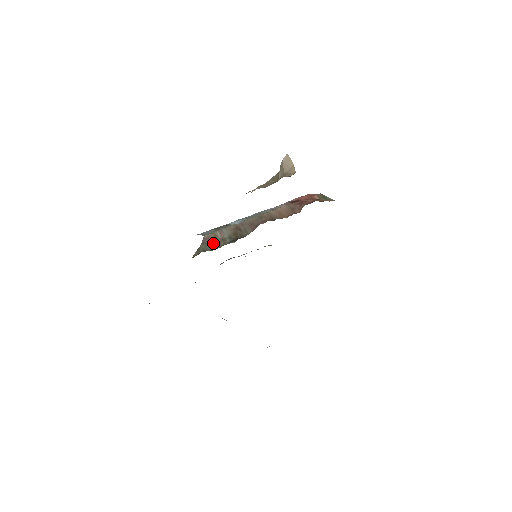
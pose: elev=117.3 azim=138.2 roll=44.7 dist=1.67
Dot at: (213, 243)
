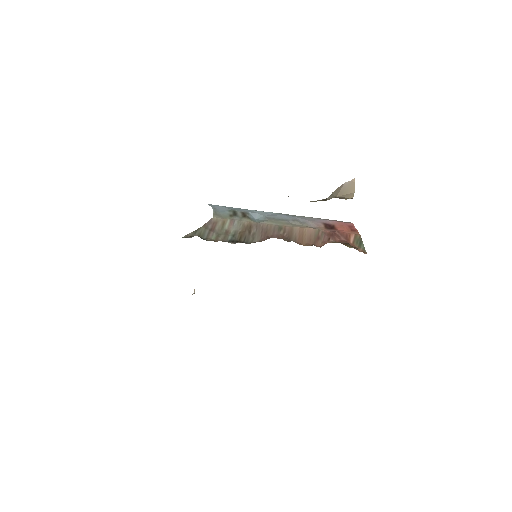
Dot at: (214, 232)
